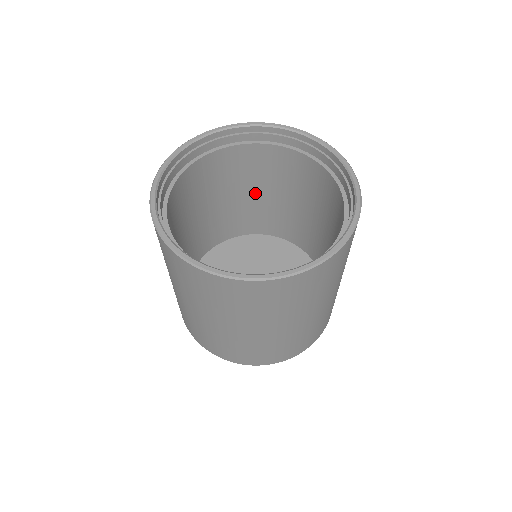
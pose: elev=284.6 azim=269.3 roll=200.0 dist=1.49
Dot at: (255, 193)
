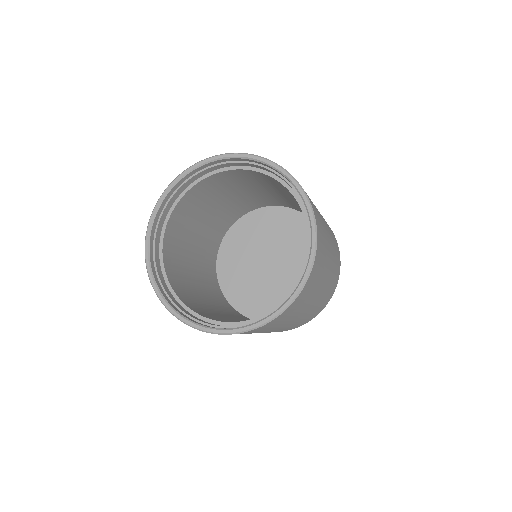
Dot at: (296, 202)
